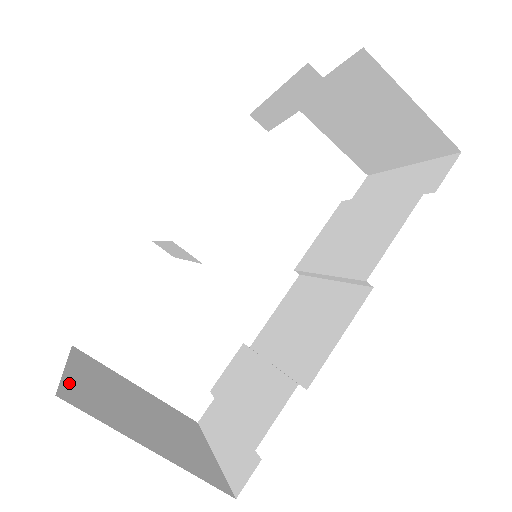
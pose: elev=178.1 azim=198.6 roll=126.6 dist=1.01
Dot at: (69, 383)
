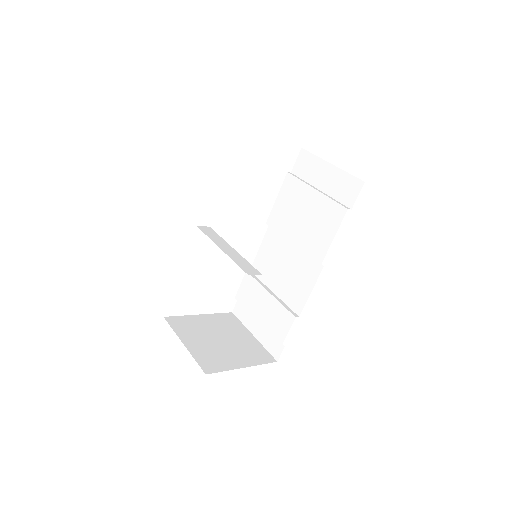
Dot at: (197, 358)
